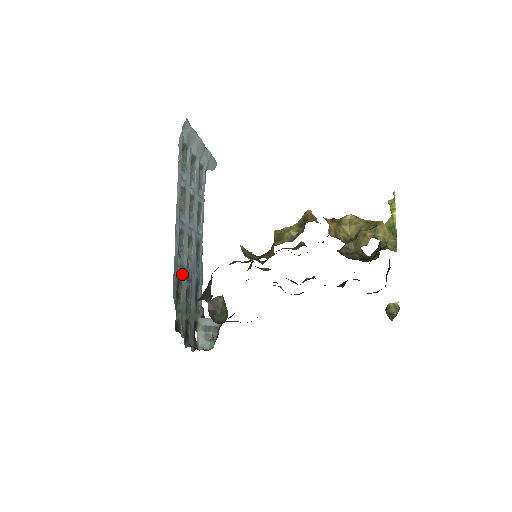
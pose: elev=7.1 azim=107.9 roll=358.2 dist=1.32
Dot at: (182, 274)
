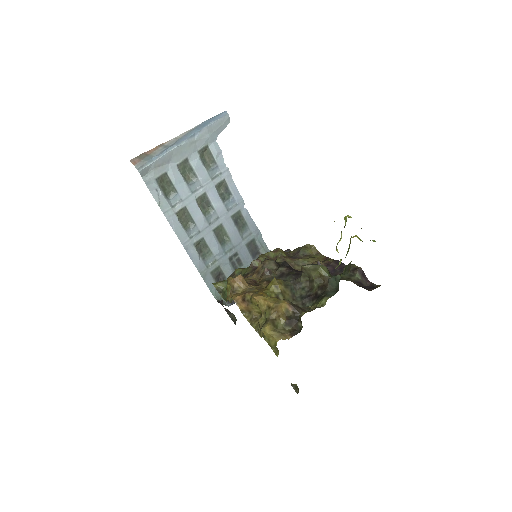
Dot at: (218, 265)
